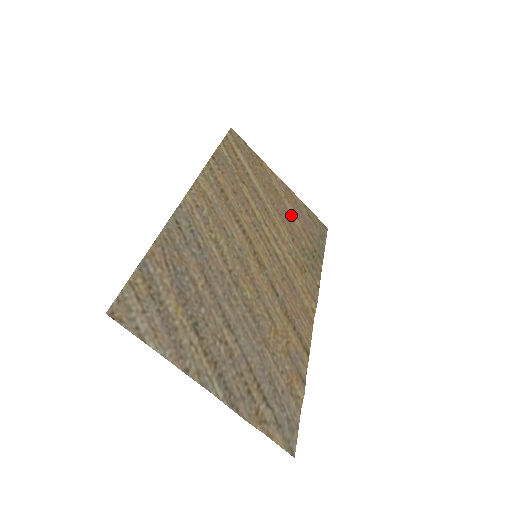
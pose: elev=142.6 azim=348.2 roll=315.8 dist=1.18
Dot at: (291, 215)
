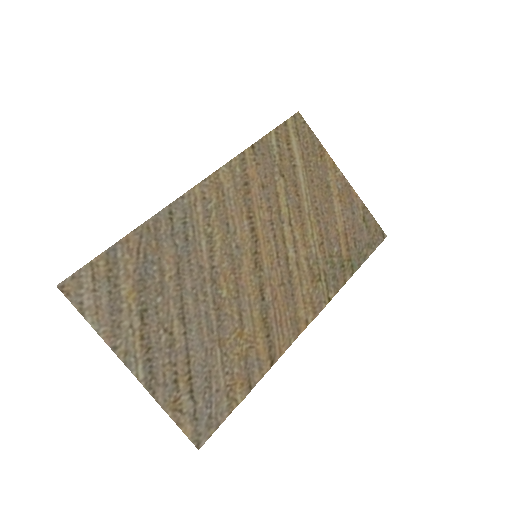
Dot at: (335, 216)
